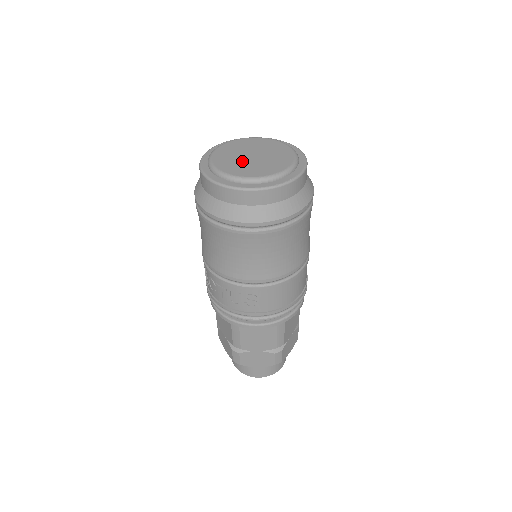
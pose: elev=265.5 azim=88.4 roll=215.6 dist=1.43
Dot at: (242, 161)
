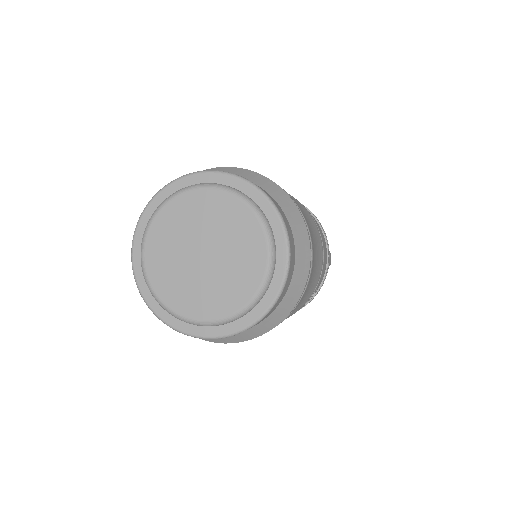
Dot at: (208, 278)
